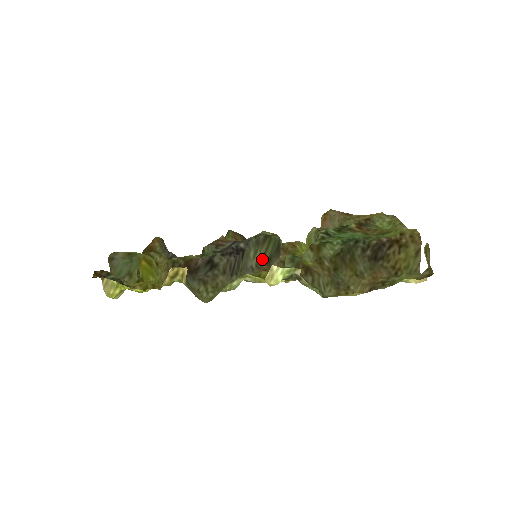
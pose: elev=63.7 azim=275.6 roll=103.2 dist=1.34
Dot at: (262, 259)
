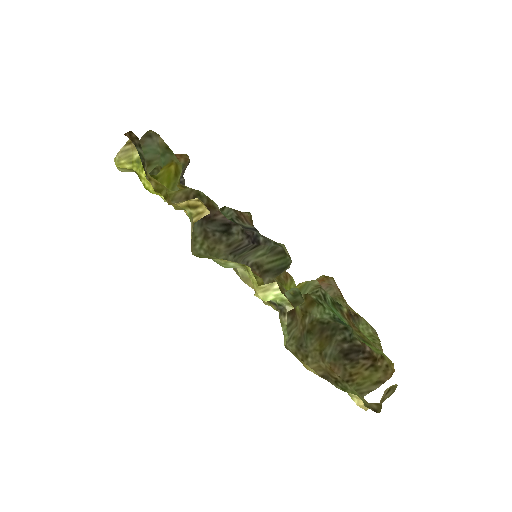
Dot at: (262, 264)
